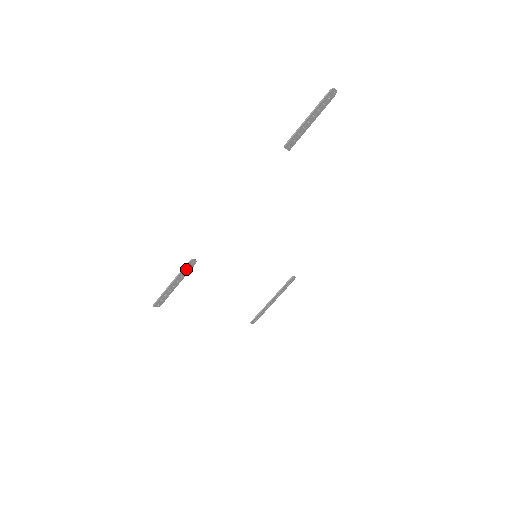
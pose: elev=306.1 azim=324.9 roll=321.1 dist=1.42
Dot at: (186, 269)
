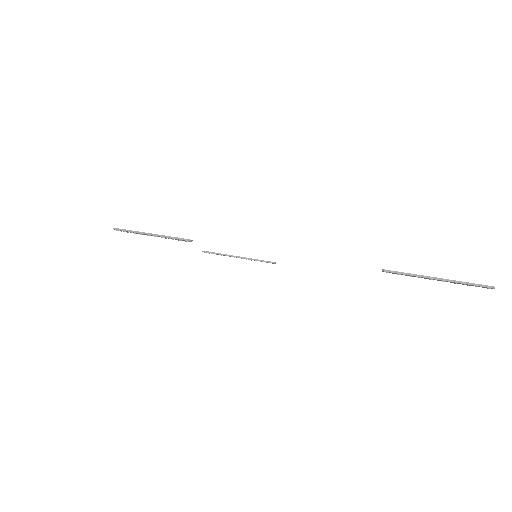
Dot at: (175, 238)
